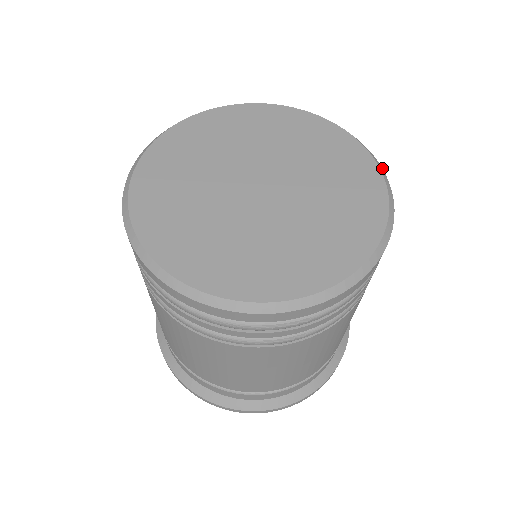
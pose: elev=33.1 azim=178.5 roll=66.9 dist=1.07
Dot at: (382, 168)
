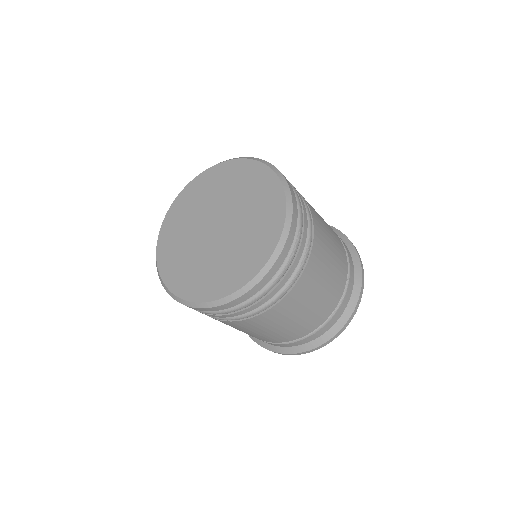
Dot at: (241, 157)
